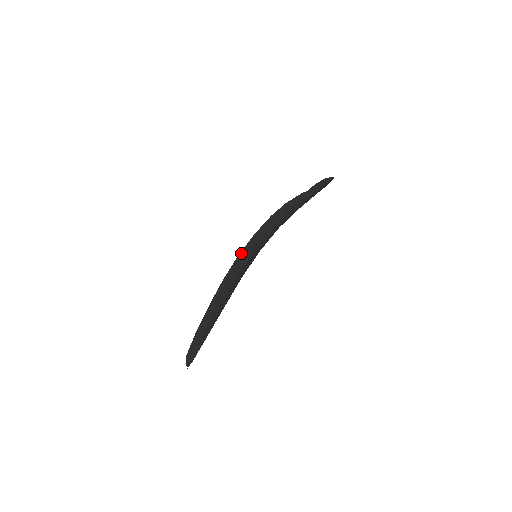
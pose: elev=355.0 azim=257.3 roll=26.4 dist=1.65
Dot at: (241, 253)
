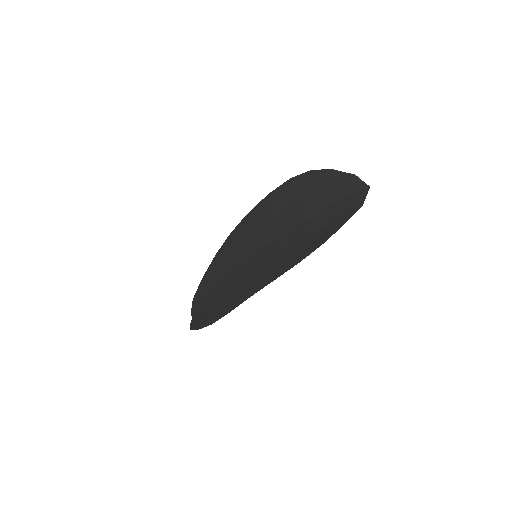
Dot at: (249, 218)
